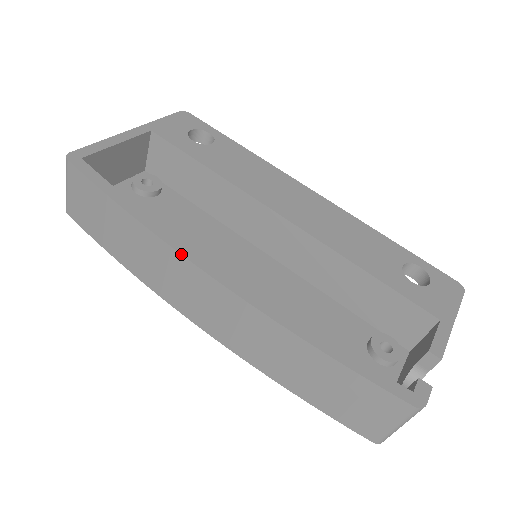
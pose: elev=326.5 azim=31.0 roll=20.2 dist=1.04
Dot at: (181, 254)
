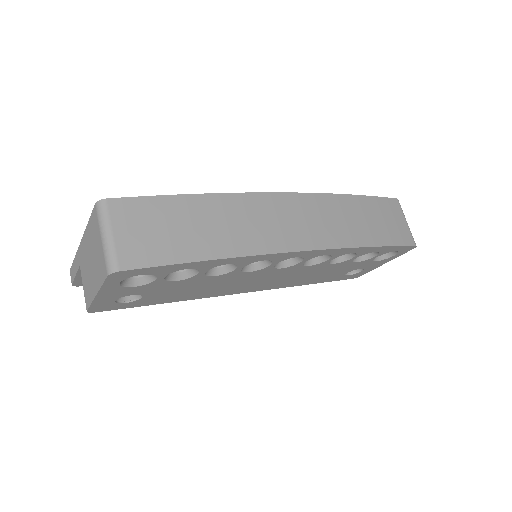
Dot at: (259, 192)
